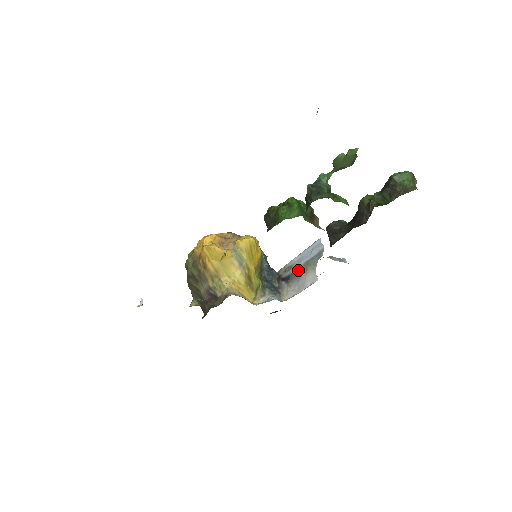
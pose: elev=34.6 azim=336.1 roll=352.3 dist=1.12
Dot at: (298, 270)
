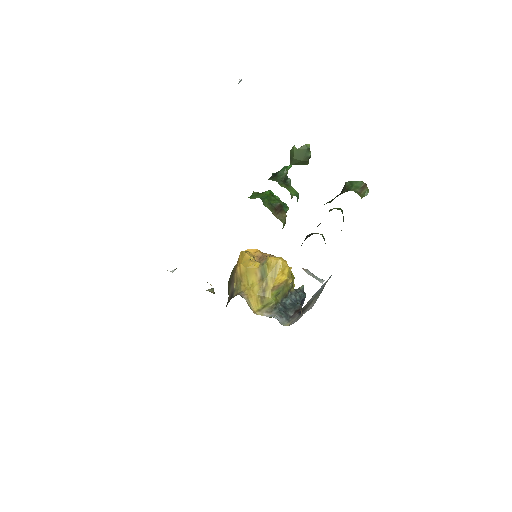
Dot at: (309, 303)
